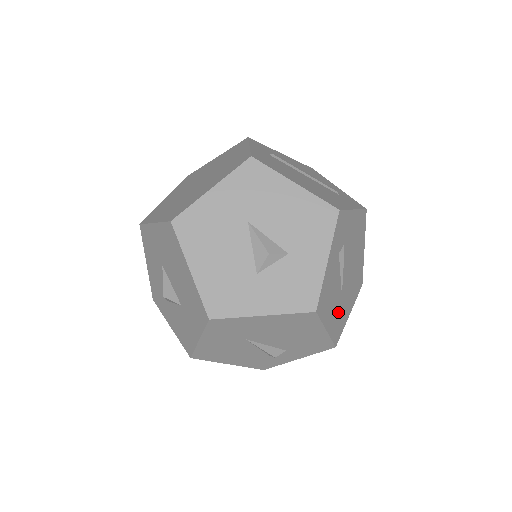
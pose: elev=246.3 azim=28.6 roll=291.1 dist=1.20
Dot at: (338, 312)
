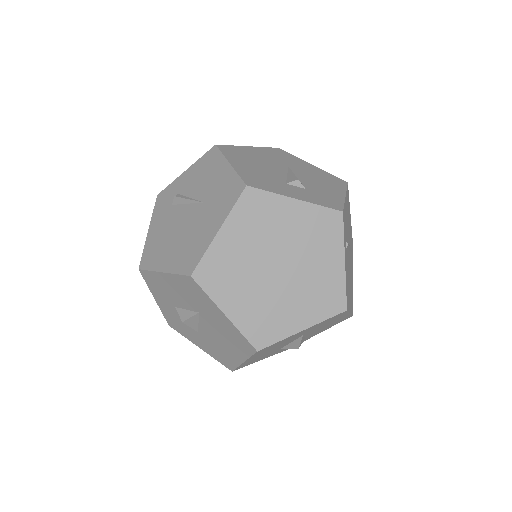
Dot at: occluded
